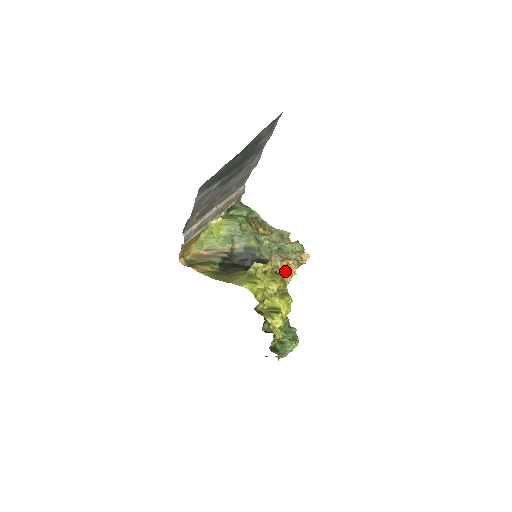
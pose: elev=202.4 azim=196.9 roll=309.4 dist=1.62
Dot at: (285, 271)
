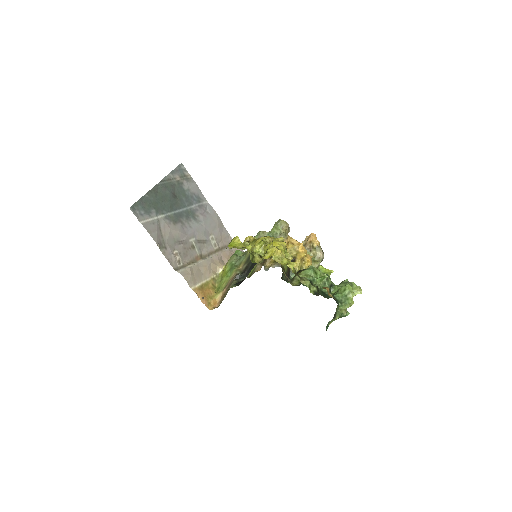
Dot at: (290, 248)
